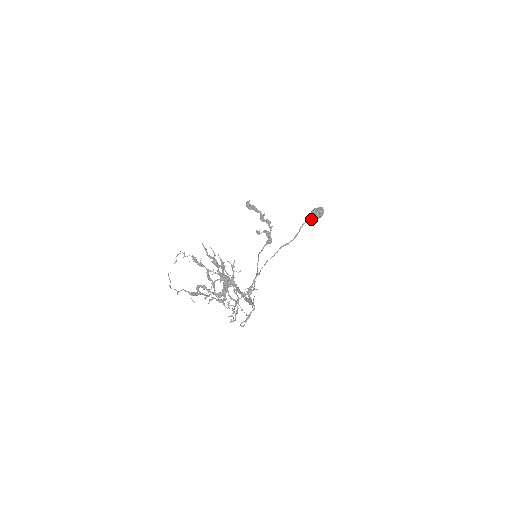
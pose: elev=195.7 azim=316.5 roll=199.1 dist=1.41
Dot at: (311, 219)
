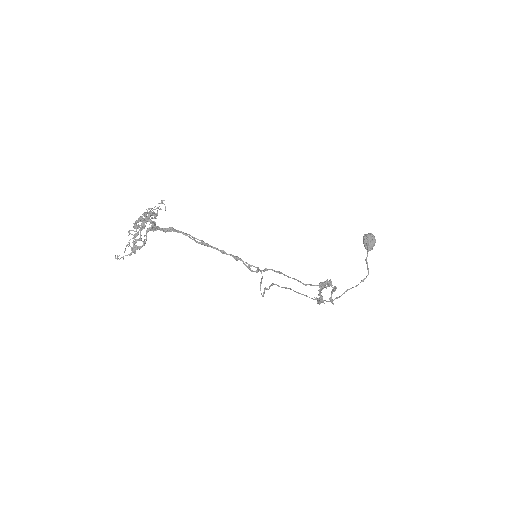
Dot at: (370, 250)
